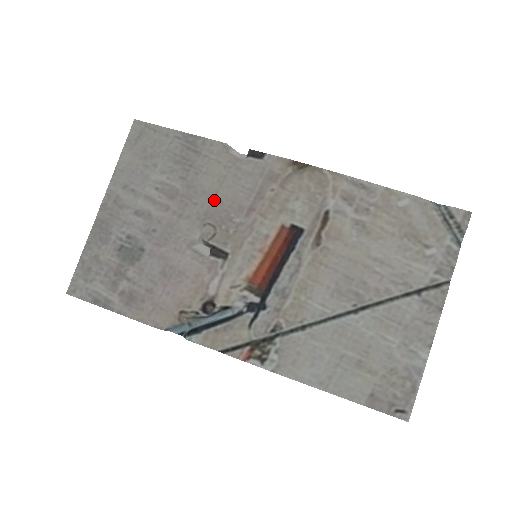
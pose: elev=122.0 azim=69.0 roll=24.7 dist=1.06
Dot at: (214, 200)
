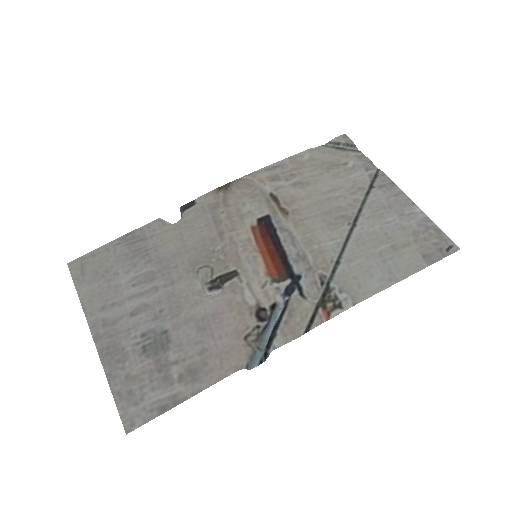
Dot at: (188, 252)
